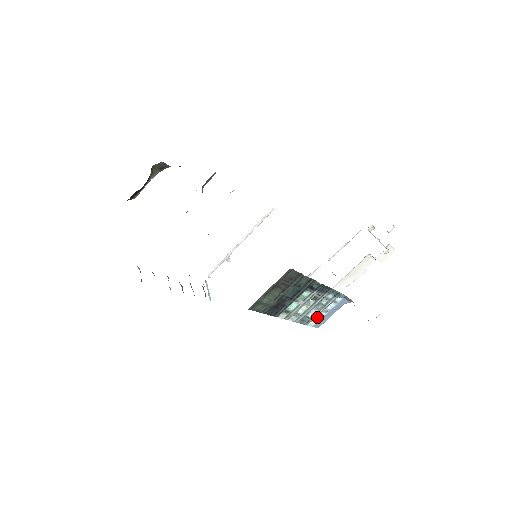
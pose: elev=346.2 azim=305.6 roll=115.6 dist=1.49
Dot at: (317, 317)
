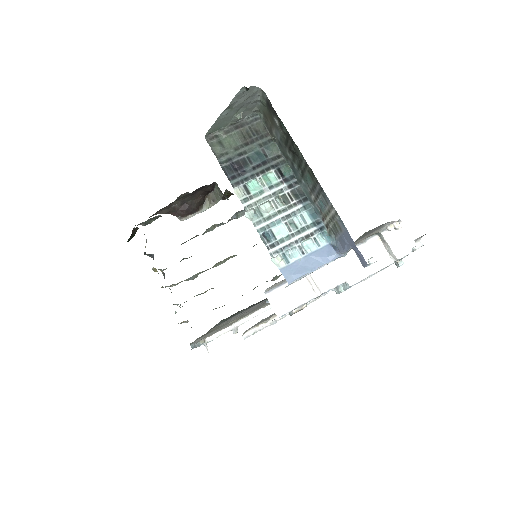
Dot at: (288, 256)
